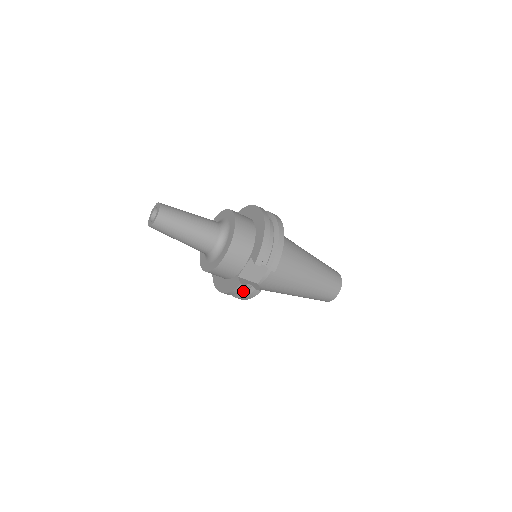
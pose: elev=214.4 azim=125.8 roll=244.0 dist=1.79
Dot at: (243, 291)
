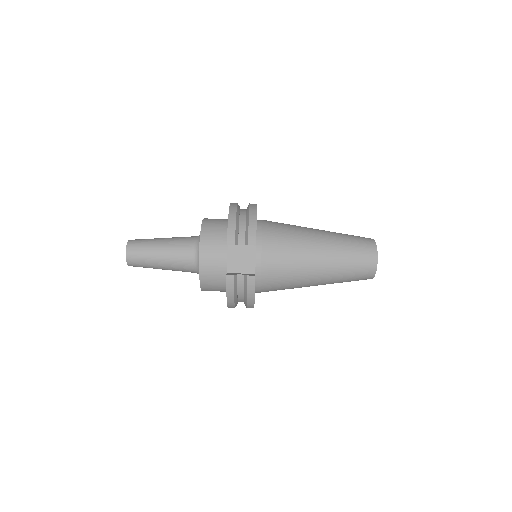
Dot at: (244, 289)
